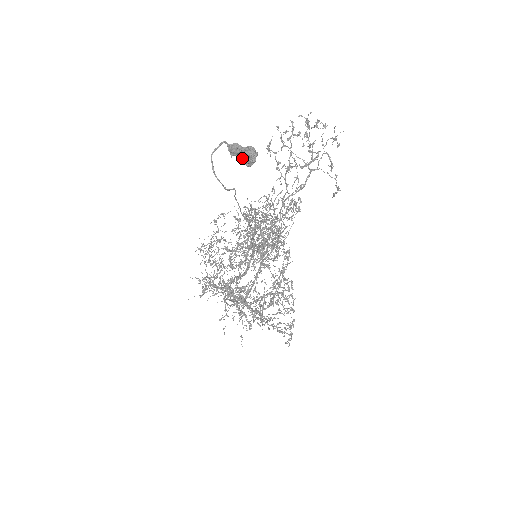
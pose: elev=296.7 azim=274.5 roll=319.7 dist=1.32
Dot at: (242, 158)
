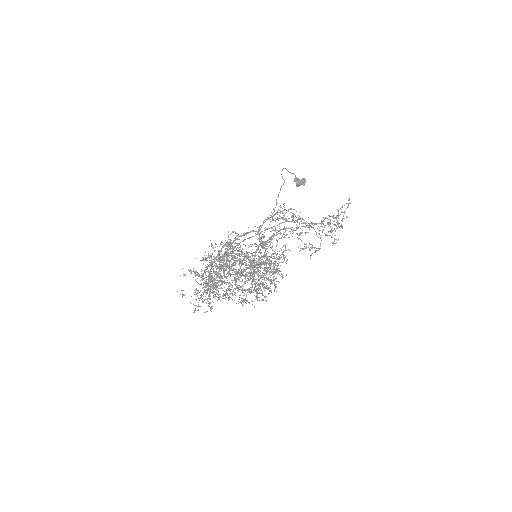
Dot at: occluded
